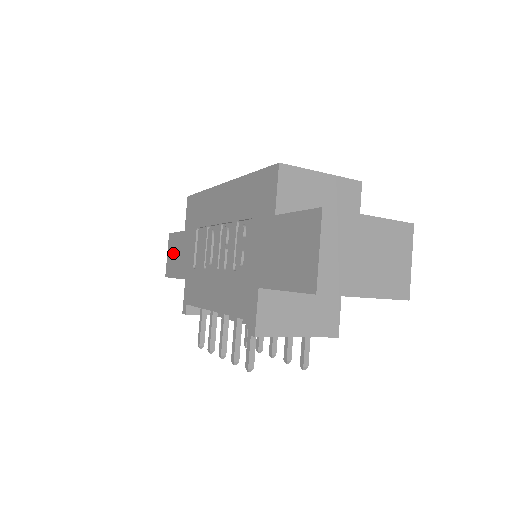
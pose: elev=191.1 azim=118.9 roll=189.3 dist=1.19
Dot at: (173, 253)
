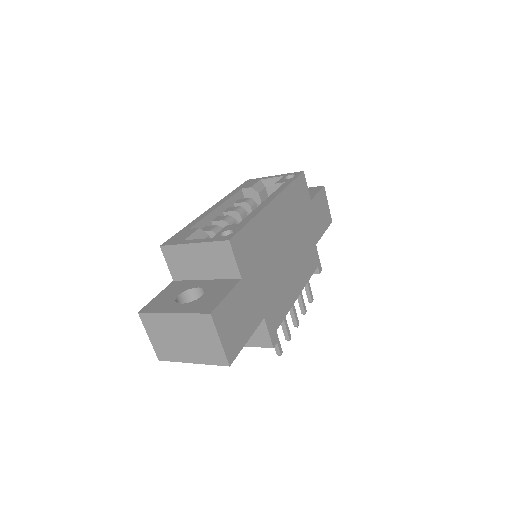
Dot at: occluded
